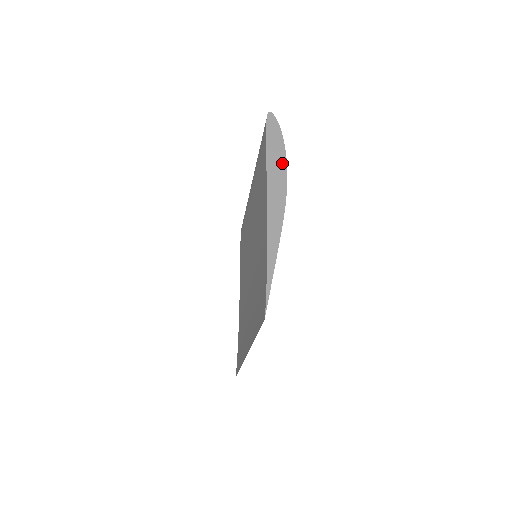
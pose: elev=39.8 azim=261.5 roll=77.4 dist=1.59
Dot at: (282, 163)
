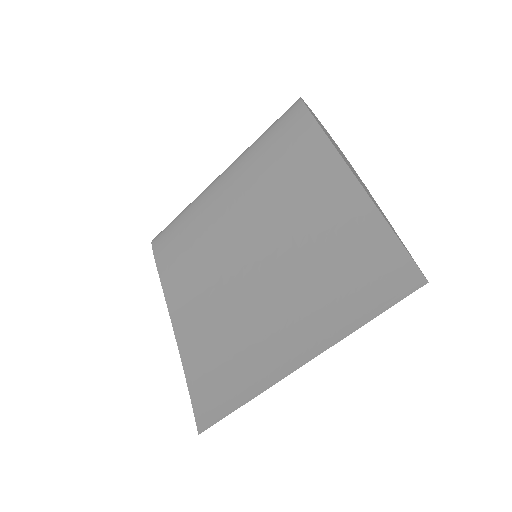
Dot at: (337, 145)
